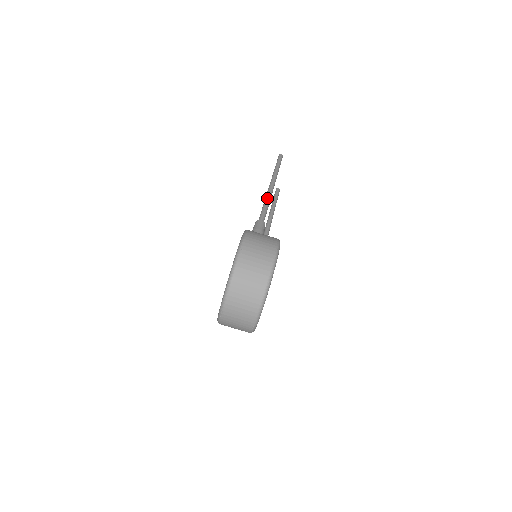
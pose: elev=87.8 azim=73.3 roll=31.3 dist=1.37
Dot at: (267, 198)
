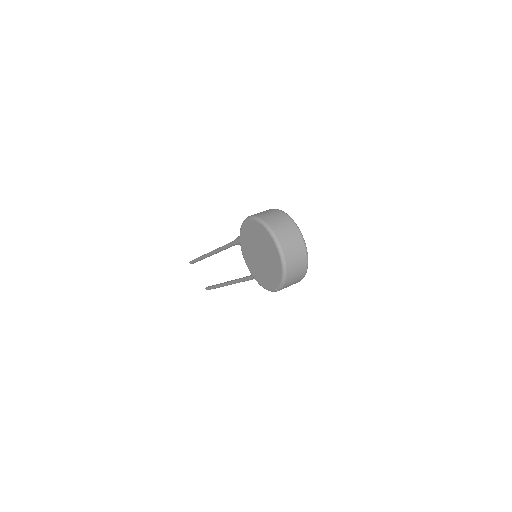
Dot at: occluded
